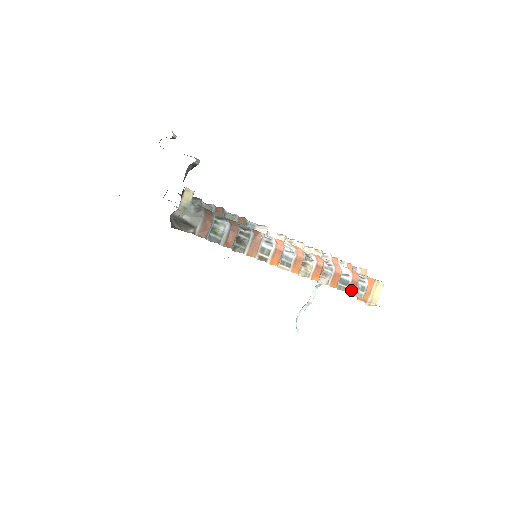
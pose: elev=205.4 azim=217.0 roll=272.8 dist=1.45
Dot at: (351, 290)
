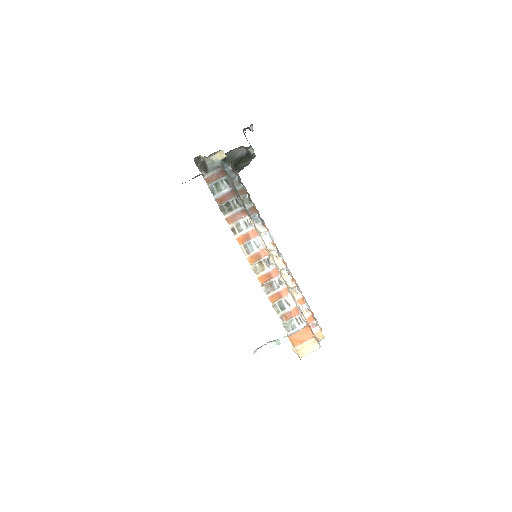
Dot at: (283, 317)
